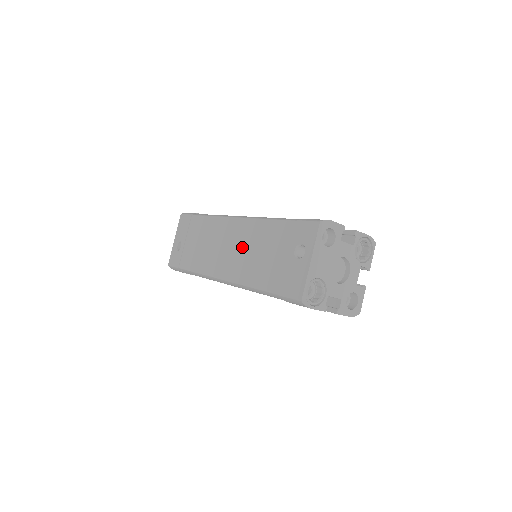
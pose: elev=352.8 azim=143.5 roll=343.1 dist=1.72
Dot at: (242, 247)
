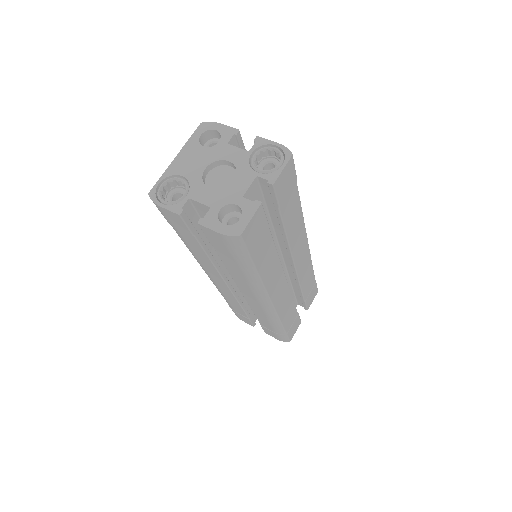
Dot at: occluded
